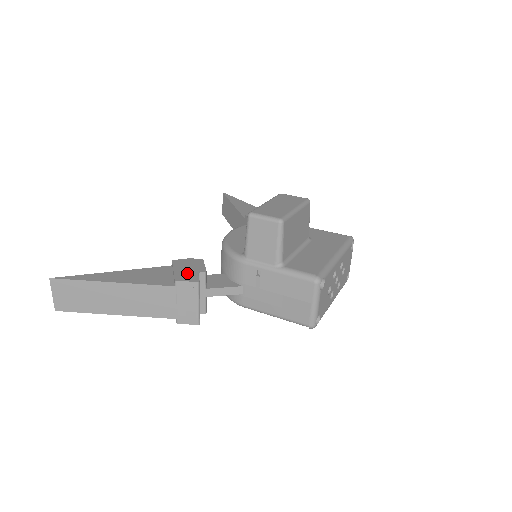
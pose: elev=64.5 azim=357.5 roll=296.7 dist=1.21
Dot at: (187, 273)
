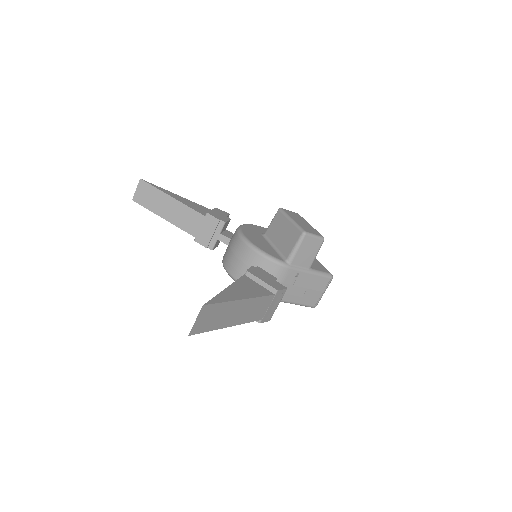
Dot at: (272, 282)
